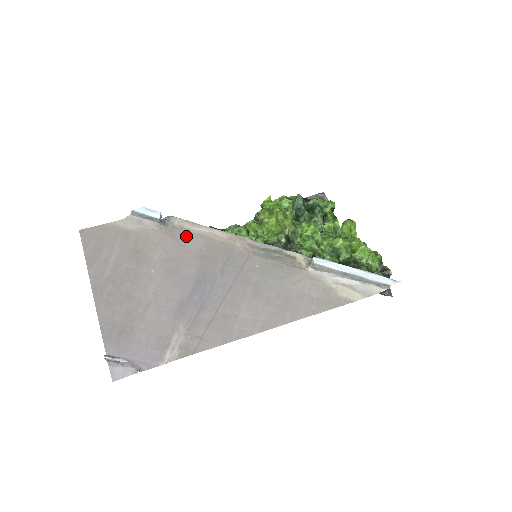
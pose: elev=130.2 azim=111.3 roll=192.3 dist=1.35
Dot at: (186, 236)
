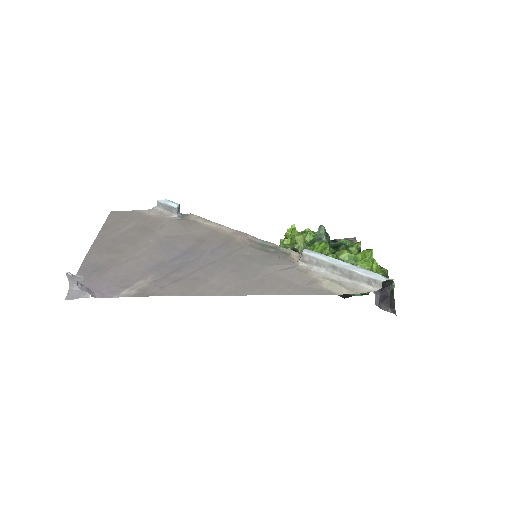
Dot at: (195, 226)
